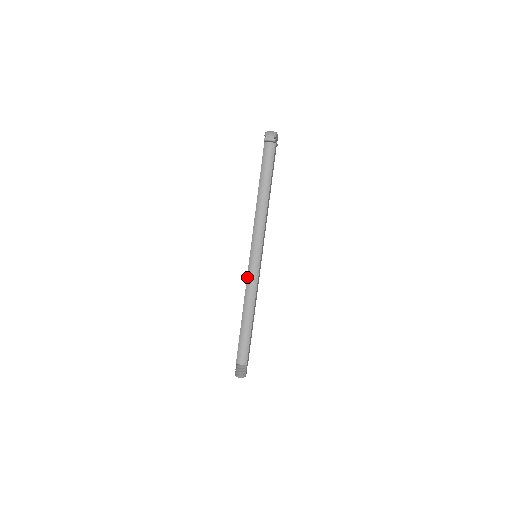
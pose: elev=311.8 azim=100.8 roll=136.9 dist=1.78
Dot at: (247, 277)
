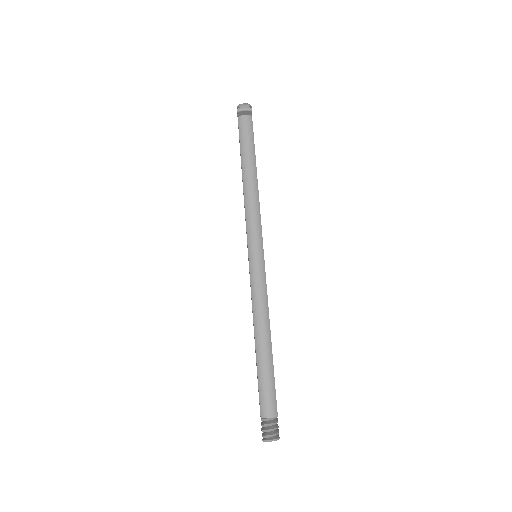
Dot at: (251, 284)
